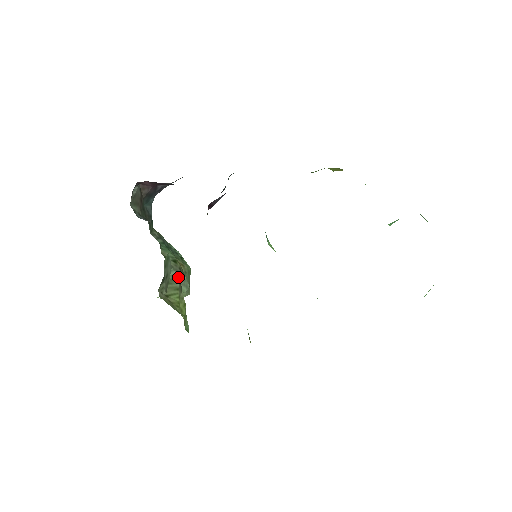
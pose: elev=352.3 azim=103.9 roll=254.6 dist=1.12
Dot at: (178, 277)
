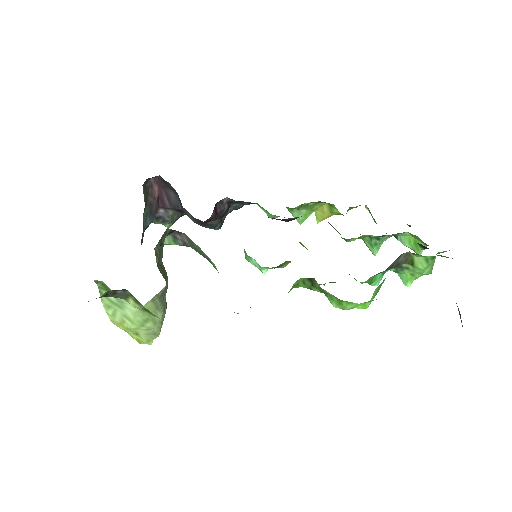
Dot at: (166, 273)
